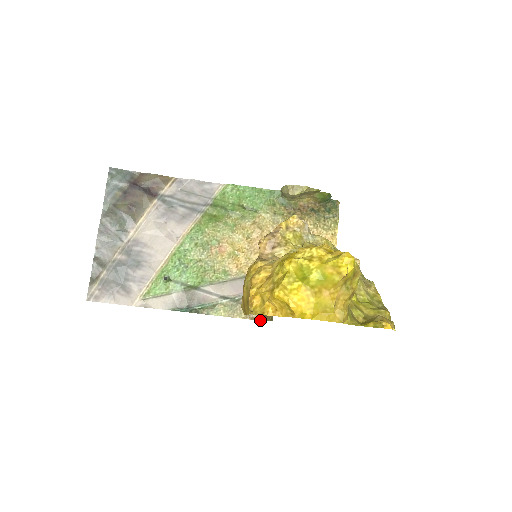
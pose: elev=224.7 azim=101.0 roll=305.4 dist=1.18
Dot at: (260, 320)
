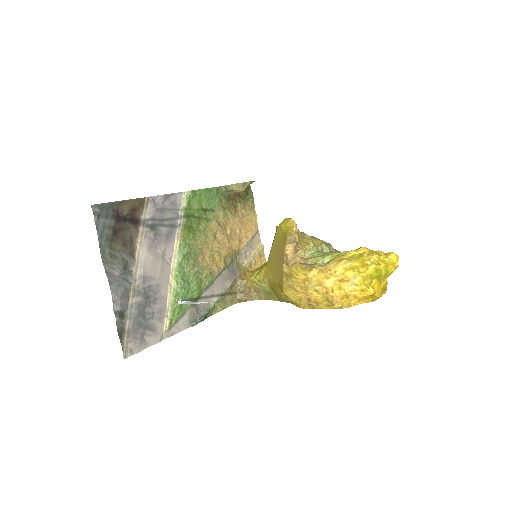
Dot at: occluded
